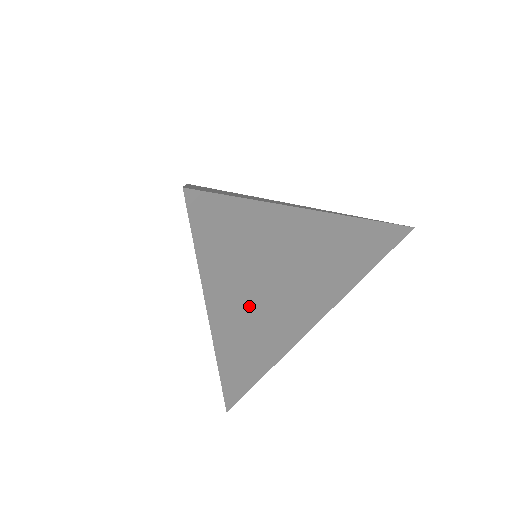
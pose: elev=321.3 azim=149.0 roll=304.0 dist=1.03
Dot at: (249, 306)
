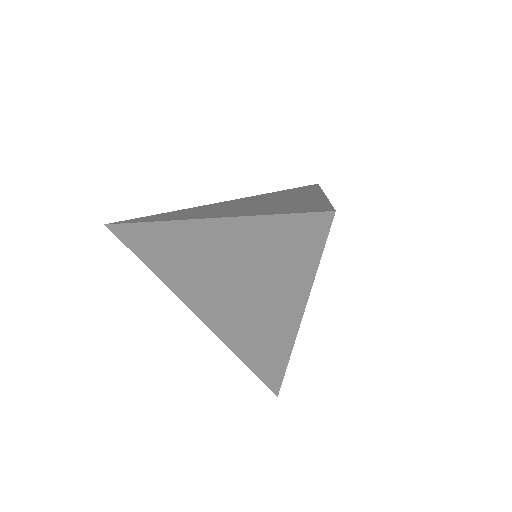
Dot at: occluded
